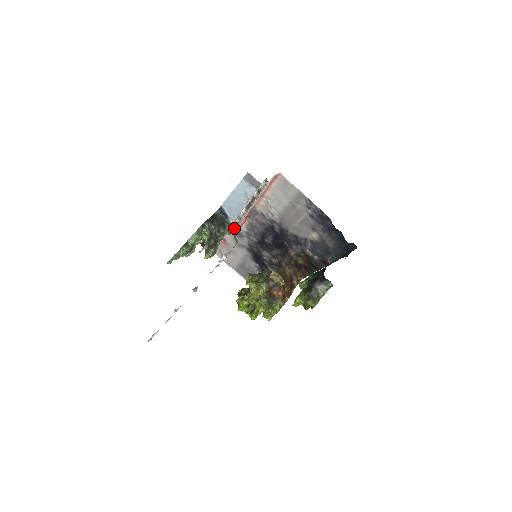
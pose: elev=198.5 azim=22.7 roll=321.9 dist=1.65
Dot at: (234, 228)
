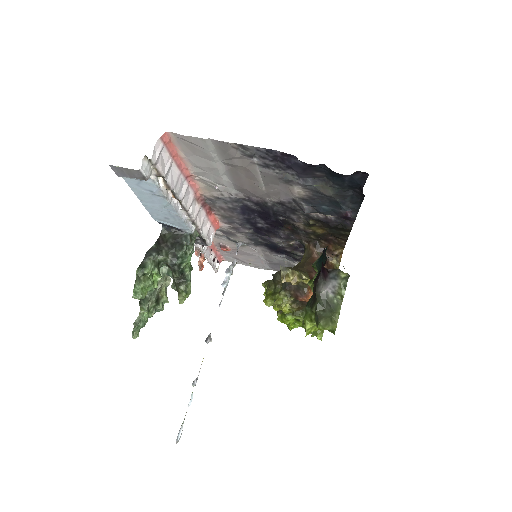
Dot at: occluded
